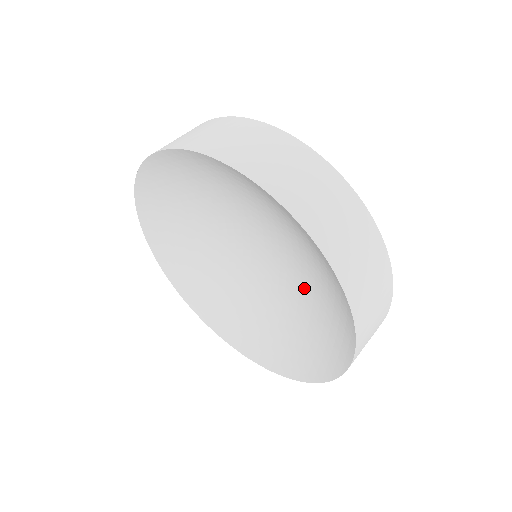
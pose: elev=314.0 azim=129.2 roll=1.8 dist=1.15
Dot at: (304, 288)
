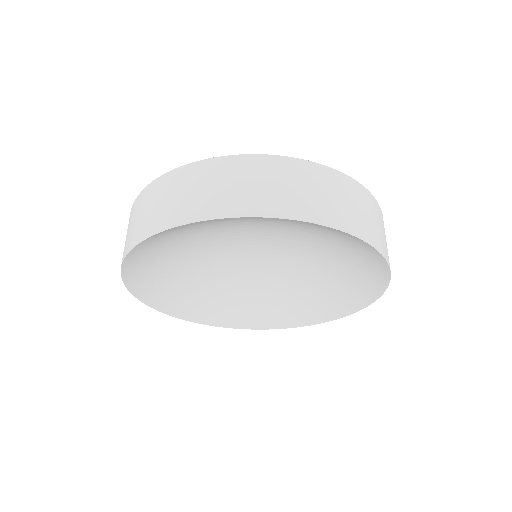
Dot at: (314, 260)
